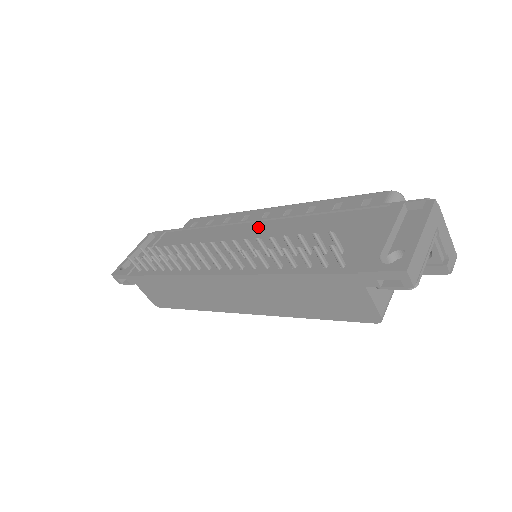
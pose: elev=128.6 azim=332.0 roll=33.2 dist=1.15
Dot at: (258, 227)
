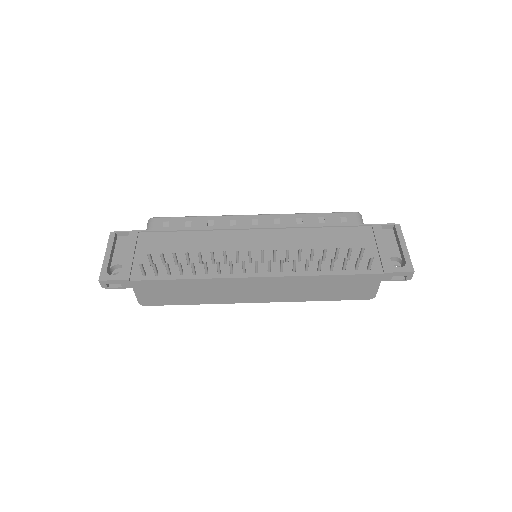
Dot at: (265, 235)
